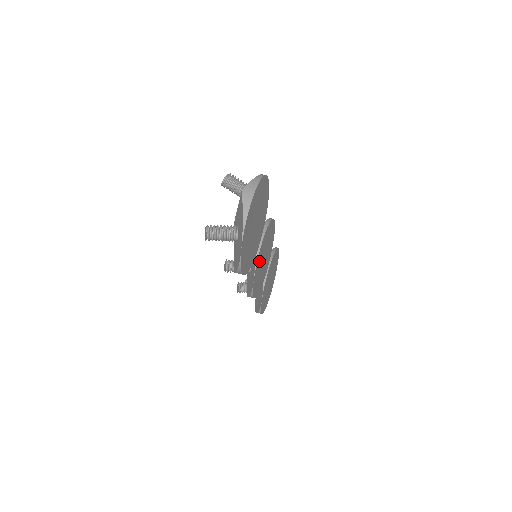
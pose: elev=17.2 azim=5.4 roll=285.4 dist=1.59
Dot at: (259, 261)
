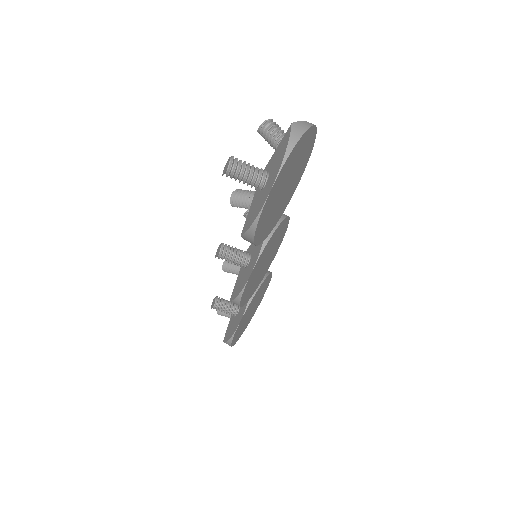
Dot at: (263, 254)
